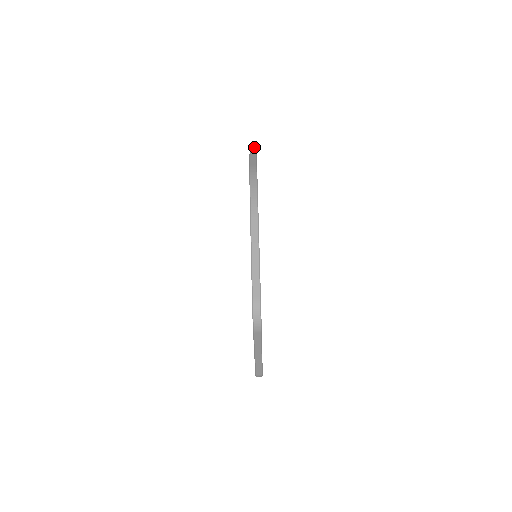
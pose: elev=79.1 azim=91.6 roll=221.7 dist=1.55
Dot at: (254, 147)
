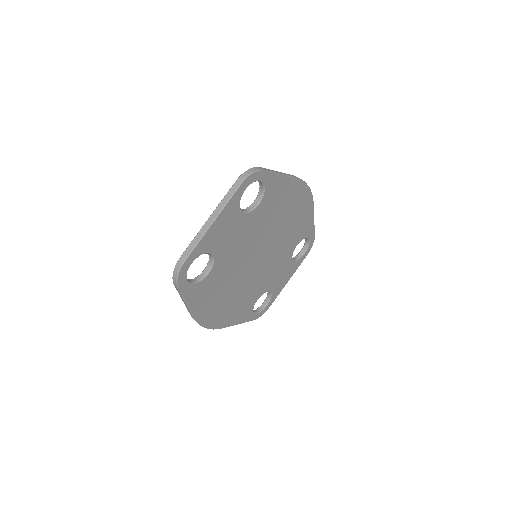
Dot at: (314, 230)
